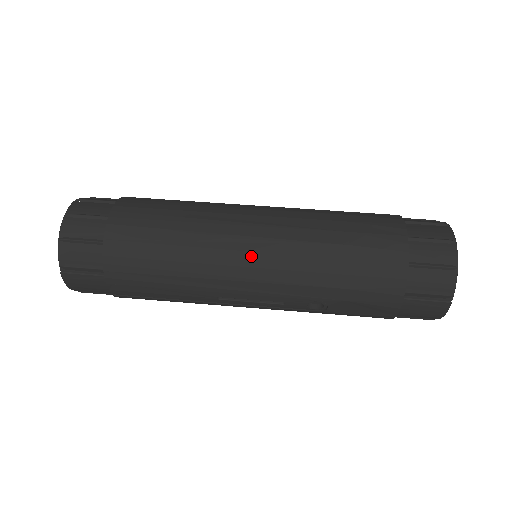
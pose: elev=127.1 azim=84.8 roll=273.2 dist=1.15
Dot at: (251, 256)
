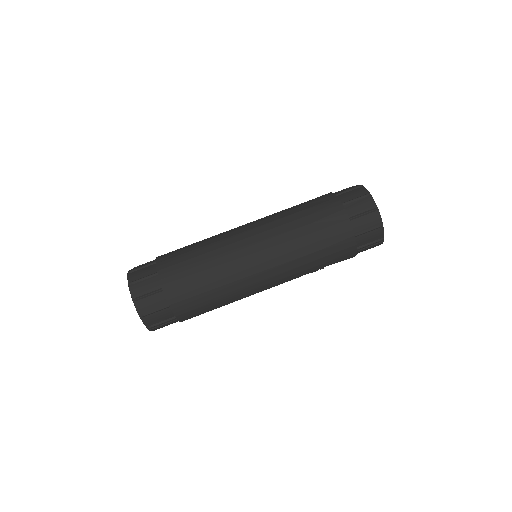
Dot at: (263, 274)
